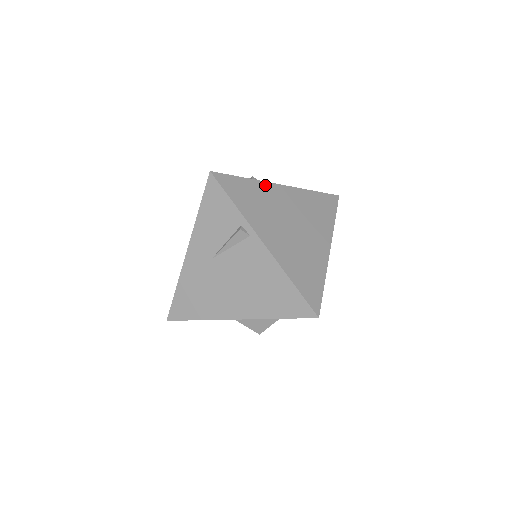
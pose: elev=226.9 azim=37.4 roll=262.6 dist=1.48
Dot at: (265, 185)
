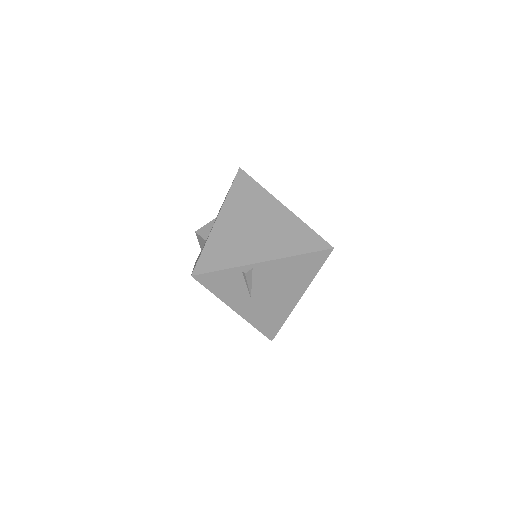
Dot at: (214, 233)
